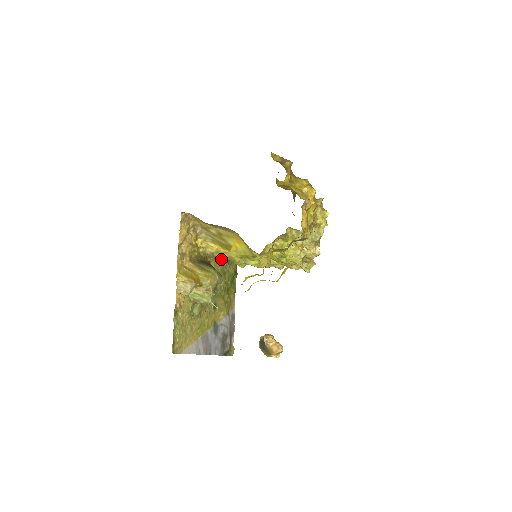
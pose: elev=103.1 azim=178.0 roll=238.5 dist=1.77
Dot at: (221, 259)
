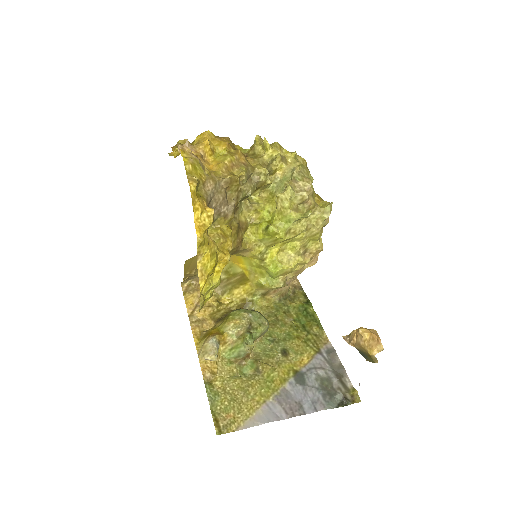
Dot at: (270, 300)
